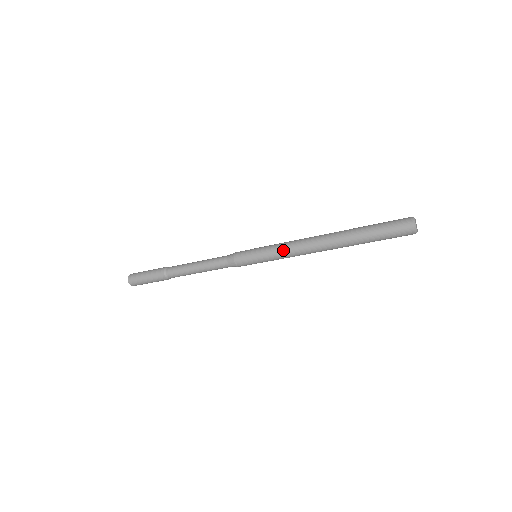
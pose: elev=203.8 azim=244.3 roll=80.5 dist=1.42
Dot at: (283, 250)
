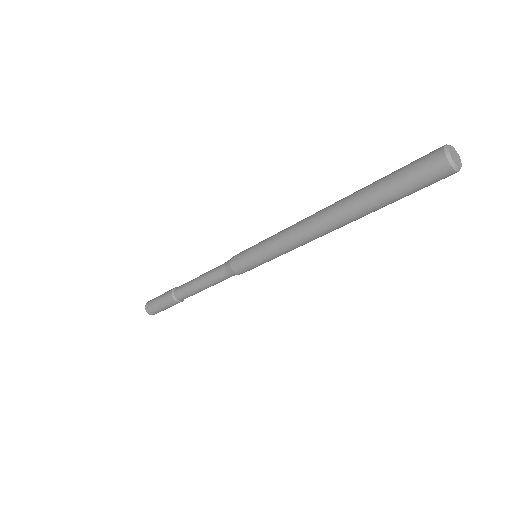
Dot at: (279, 241)
